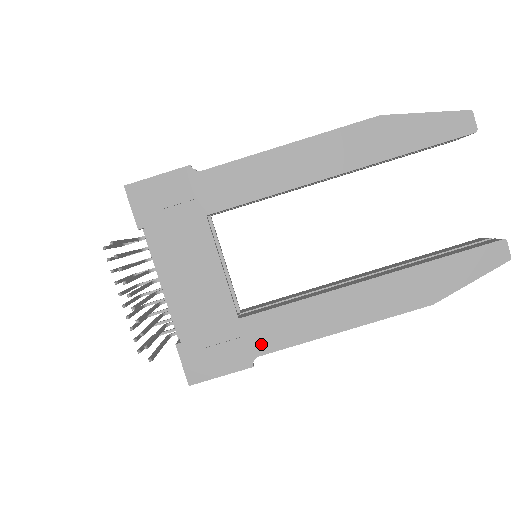
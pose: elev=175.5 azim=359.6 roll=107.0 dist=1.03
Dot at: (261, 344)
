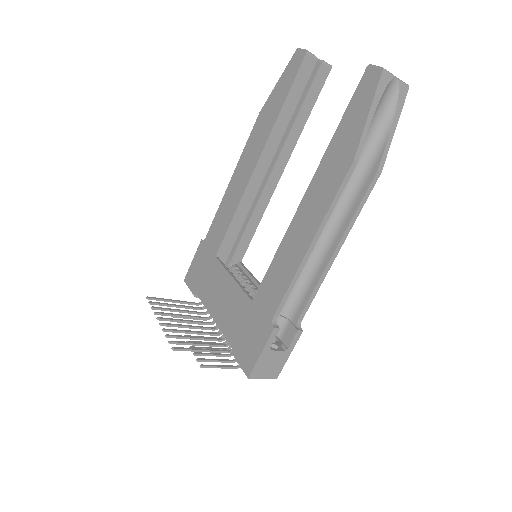
Dot at: (270, 306)
